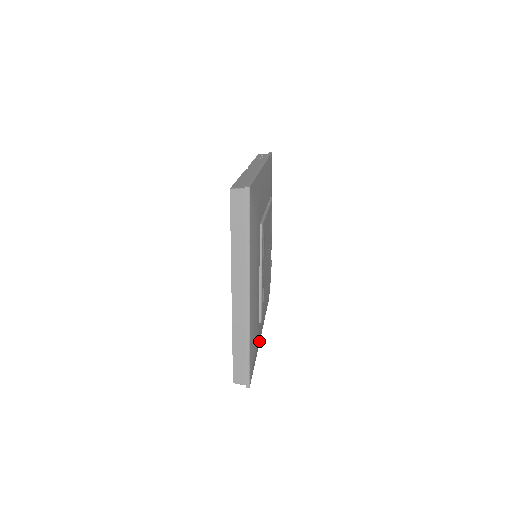
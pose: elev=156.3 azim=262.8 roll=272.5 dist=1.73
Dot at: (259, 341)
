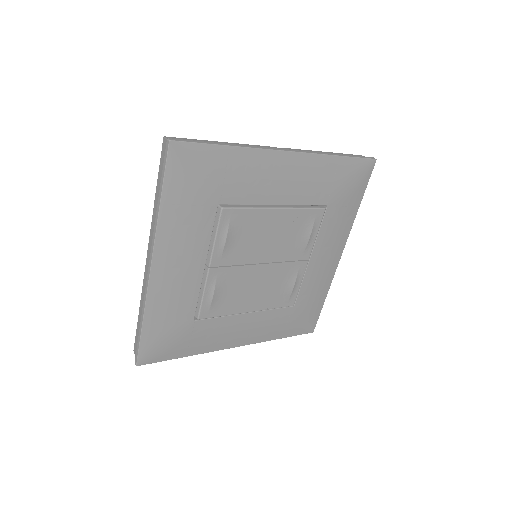
Dot at: (214, 346)
